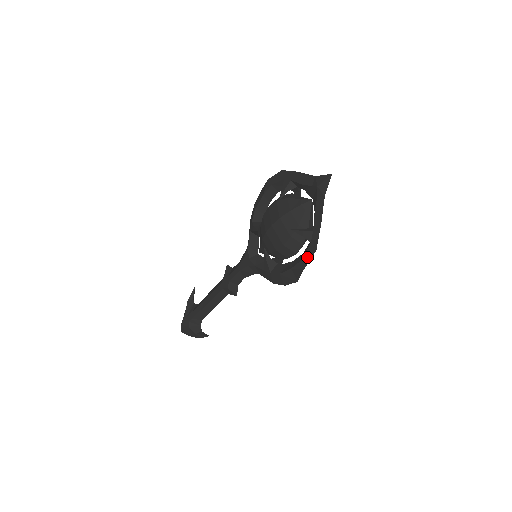
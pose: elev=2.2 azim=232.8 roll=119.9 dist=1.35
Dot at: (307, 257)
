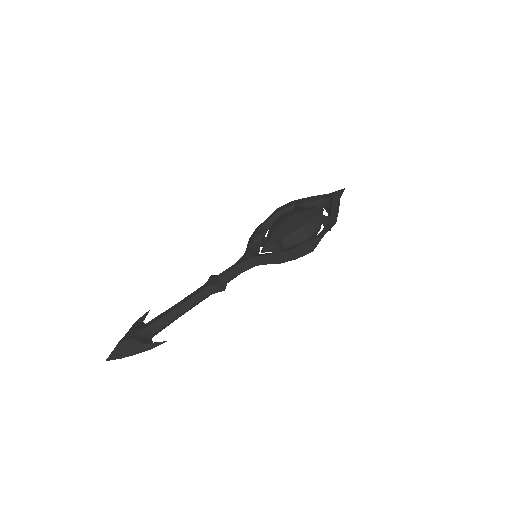
Dot at: (326, 229)
